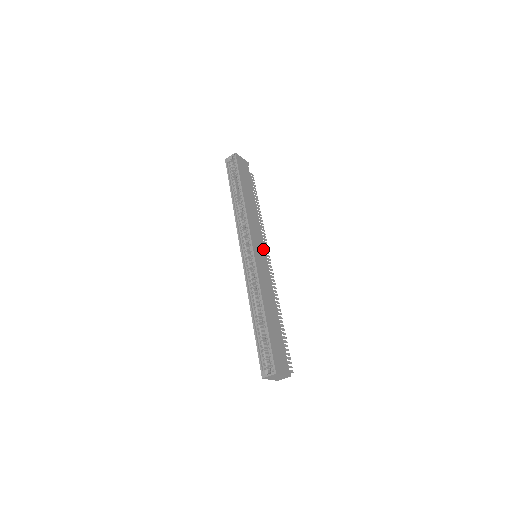
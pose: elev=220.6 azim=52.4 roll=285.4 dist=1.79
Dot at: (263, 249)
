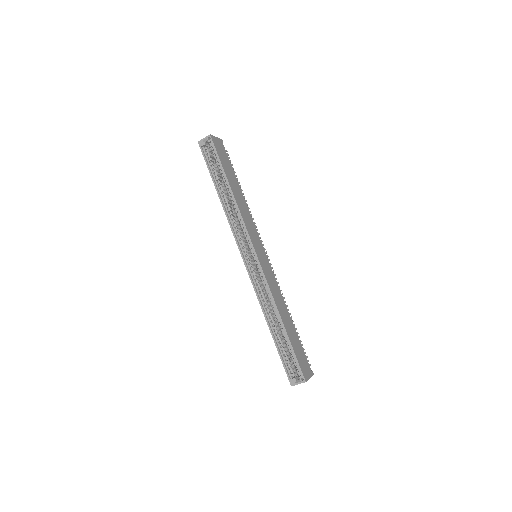
Dot at: (262, 247)
